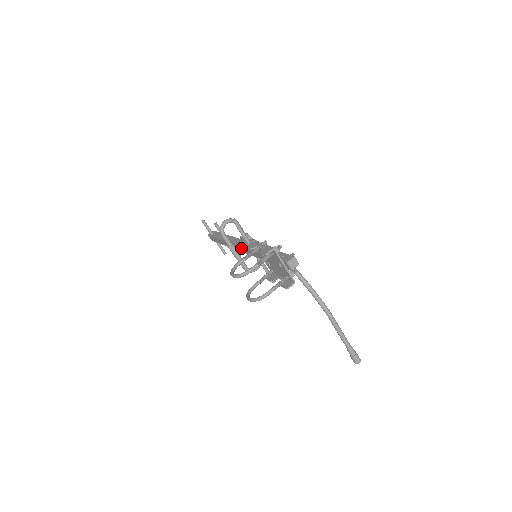
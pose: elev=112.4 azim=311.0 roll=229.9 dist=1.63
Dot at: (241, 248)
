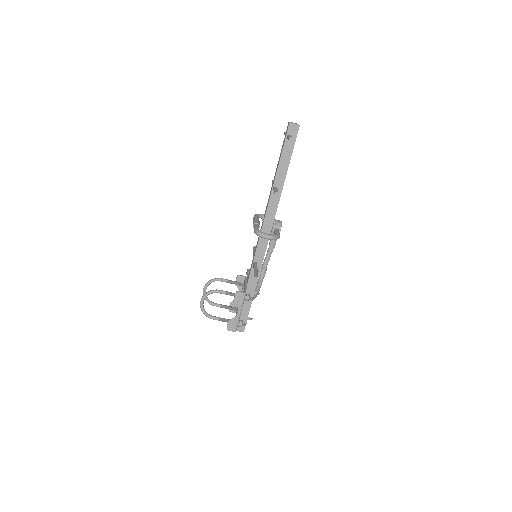
Dot at: occluded
